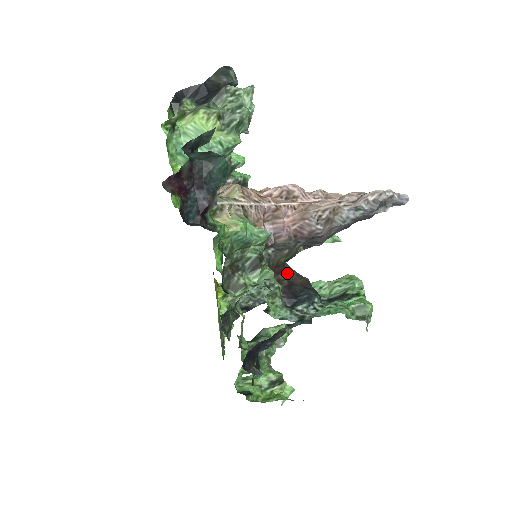
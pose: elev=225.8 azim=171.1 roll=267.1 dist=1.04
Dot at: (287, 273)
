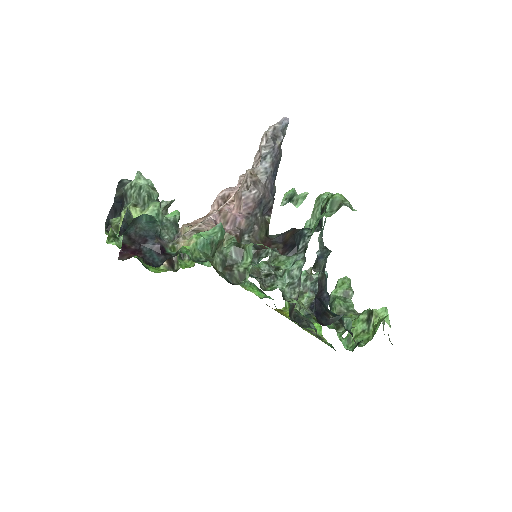
Dot at: (276, 240)
